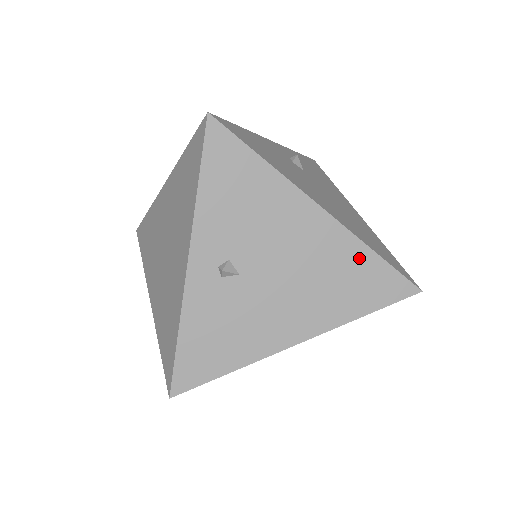
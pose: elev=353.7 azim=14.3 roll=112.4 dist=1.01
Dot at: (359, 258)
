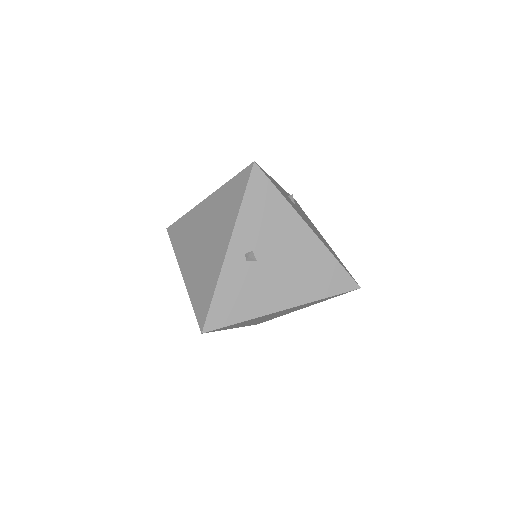
Dot at: (327, 262)
